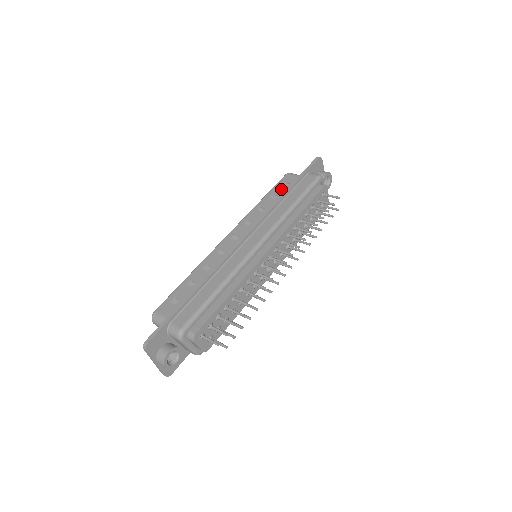
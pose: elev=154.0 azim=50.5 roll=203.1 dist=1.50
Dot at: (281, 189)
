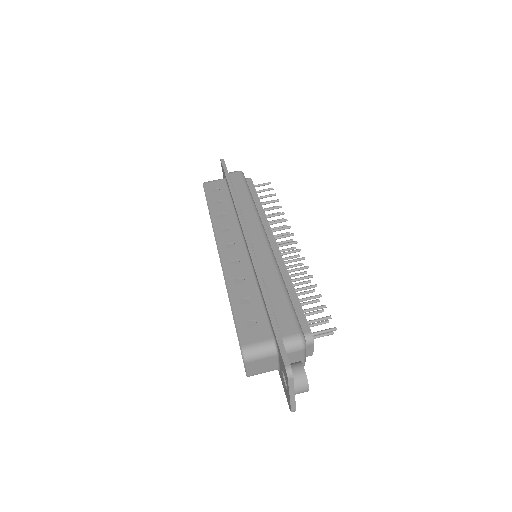
Dot at: (217, 194)
